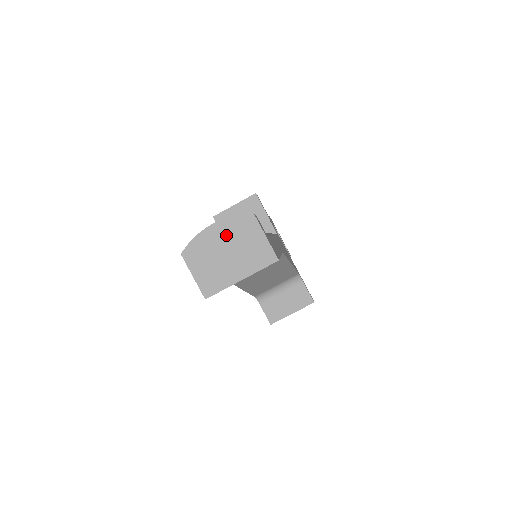
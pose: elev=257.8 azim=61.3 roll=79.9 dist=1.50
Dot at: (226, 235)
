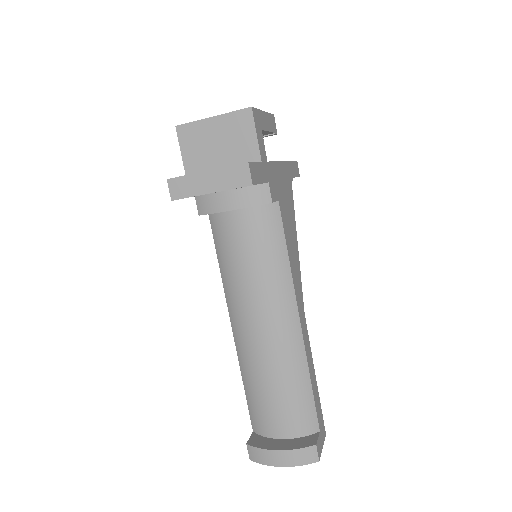
Dot at: occluded
